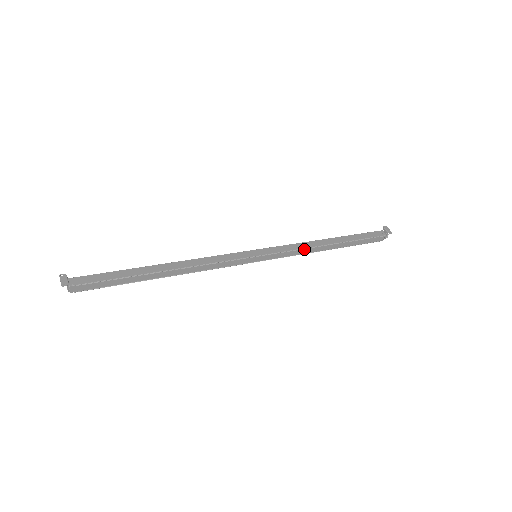
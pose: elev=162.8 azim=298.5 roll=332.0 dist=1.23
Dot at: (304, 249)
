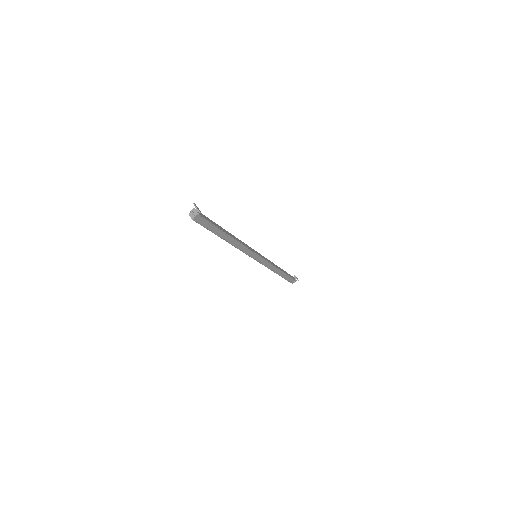
Dot at: (273, 266)
